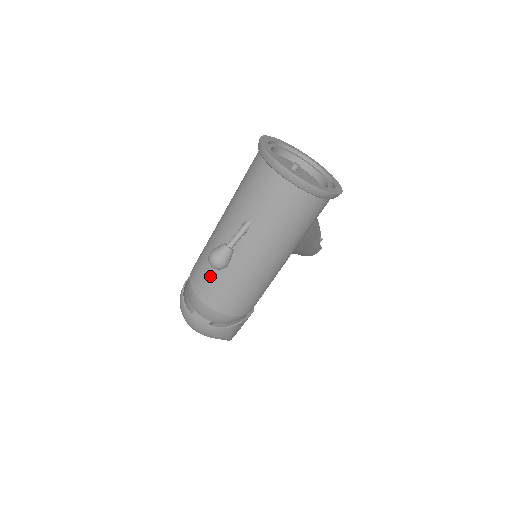
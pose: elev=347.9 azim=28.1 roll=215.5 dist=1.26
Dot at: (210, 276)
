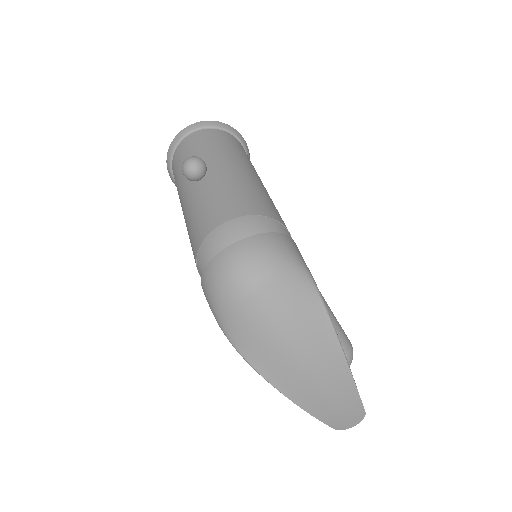
Dot at: (207, 207)
